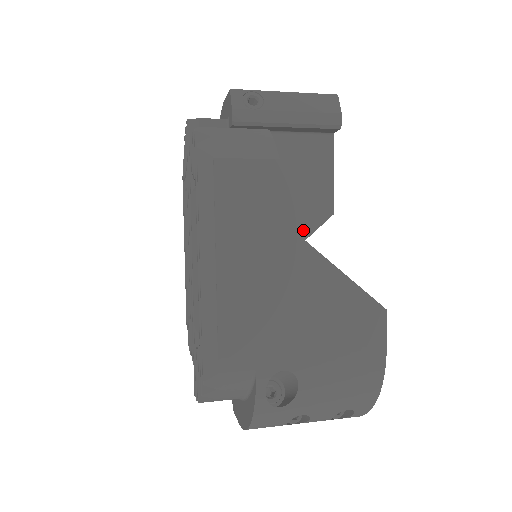
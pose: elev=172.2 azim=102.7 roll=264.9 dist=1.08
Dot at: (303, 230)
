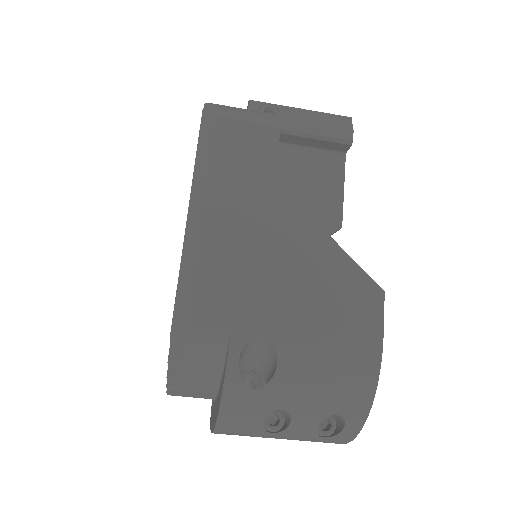
Dot at: occluded
